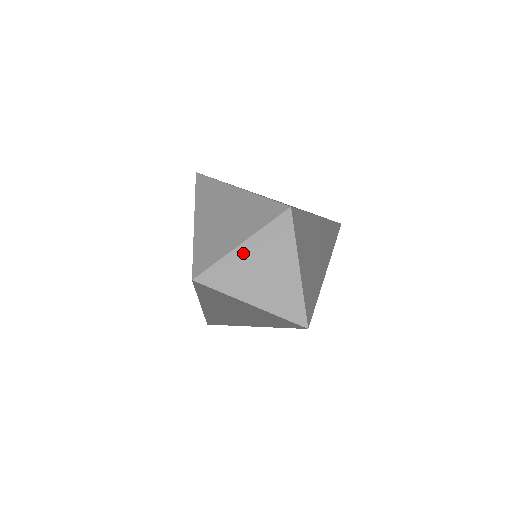
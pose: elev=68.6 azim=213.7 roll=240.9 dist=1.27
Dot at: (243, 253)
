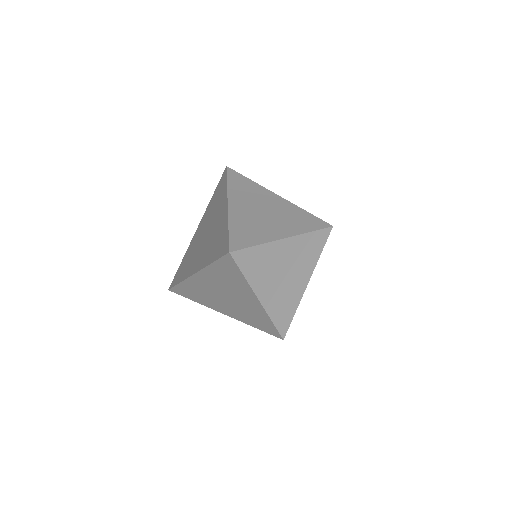
Dot at: (207, 276)
